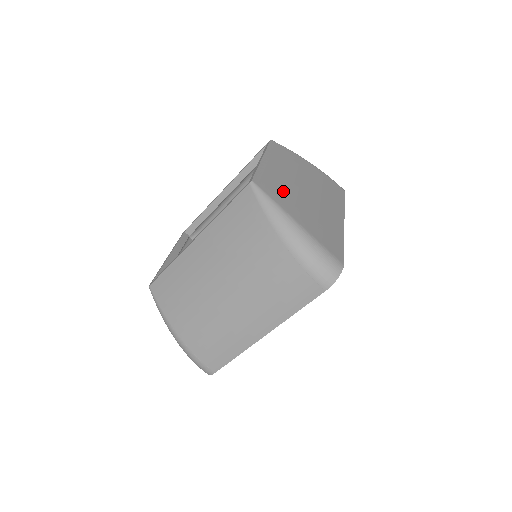
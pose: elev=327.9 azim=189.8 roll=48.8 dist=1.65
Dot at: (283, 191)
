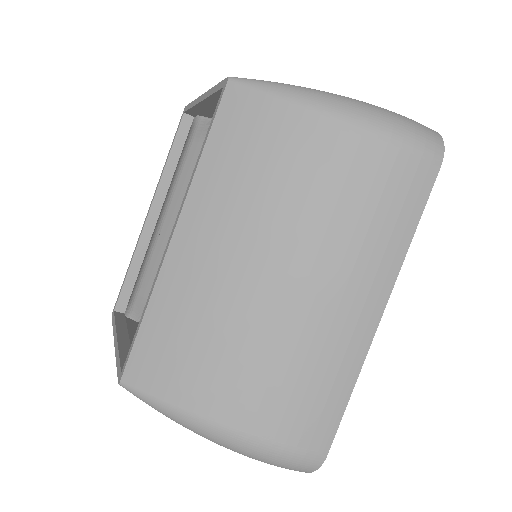
Dot at: occluded
